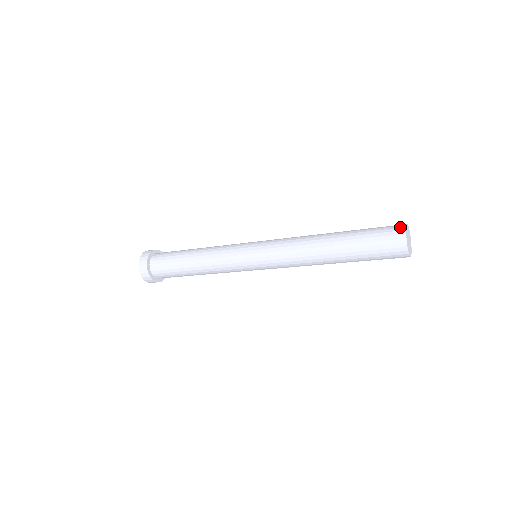
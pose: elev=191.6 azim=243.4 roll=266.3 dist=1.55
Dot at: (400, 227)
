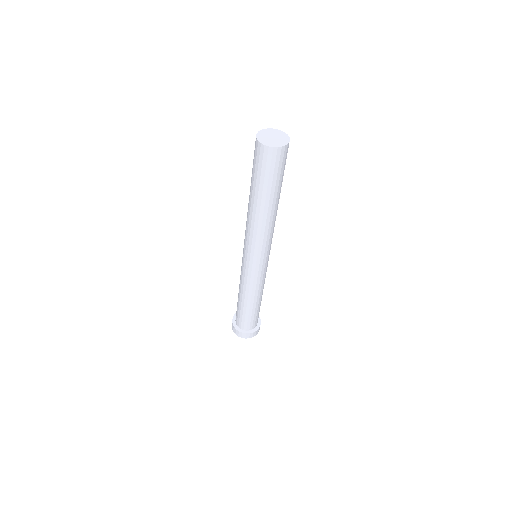
Dot at: (255, 141)
